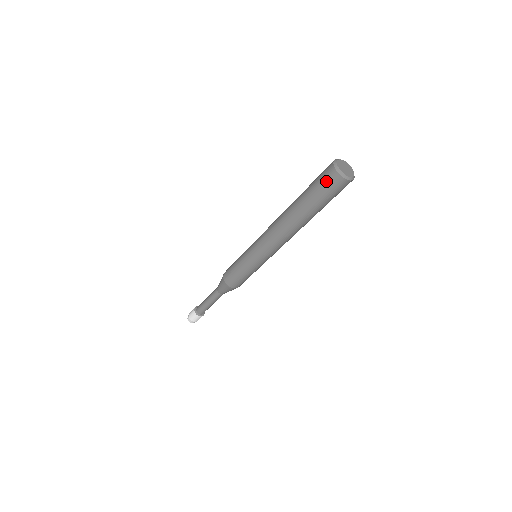
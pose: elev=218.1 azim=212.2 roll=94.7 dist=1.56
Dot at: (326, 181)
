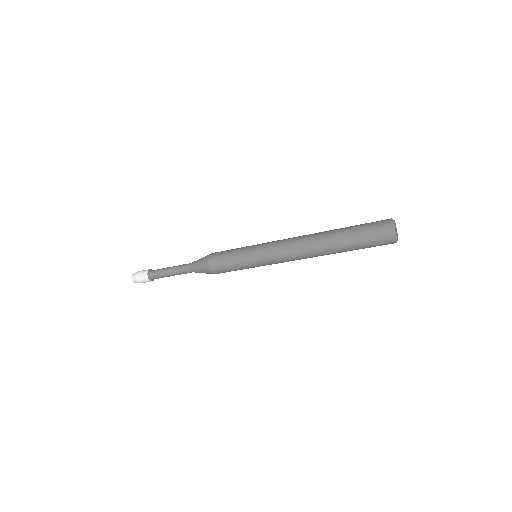
Dot at: (377, 227)
